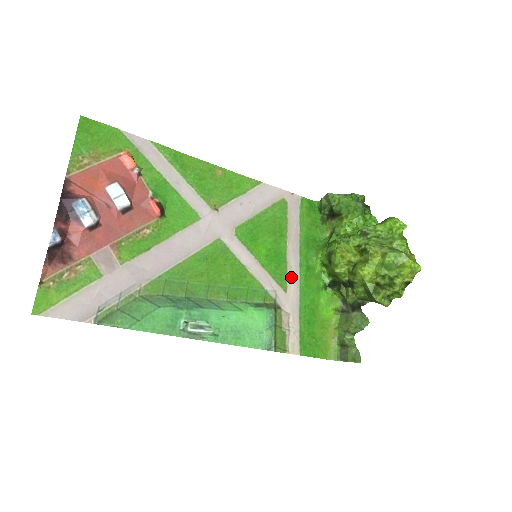
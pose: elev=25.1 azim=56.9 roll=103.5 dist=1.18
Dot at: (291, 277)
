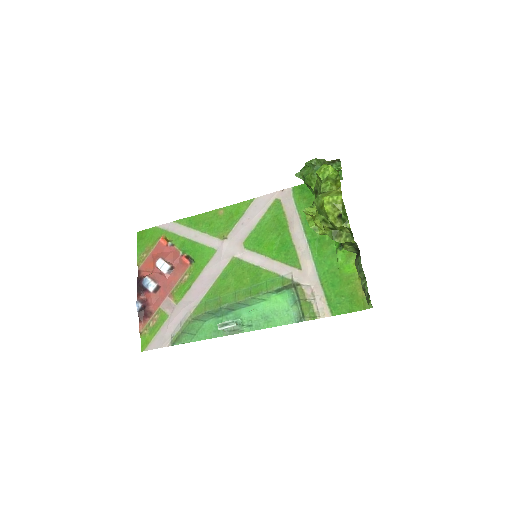
Dot at: (302, 255)
